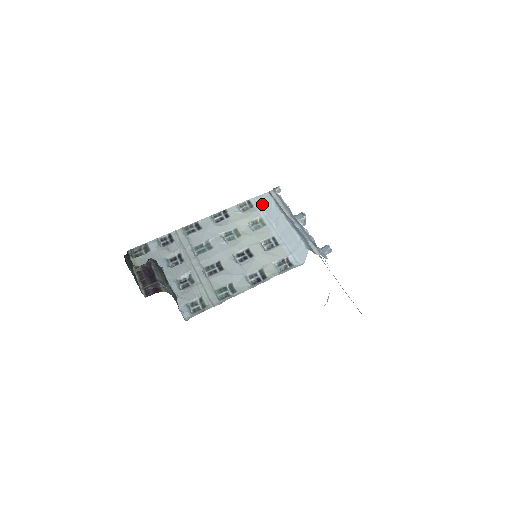
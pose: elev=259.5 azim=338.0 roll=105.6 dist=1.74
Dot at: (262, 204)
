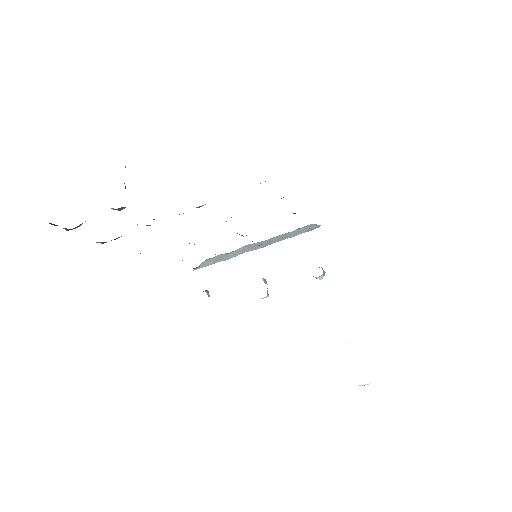
Dot at: (210, 263)
